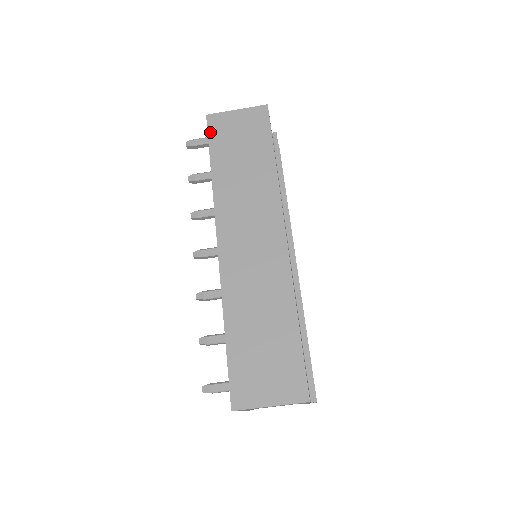
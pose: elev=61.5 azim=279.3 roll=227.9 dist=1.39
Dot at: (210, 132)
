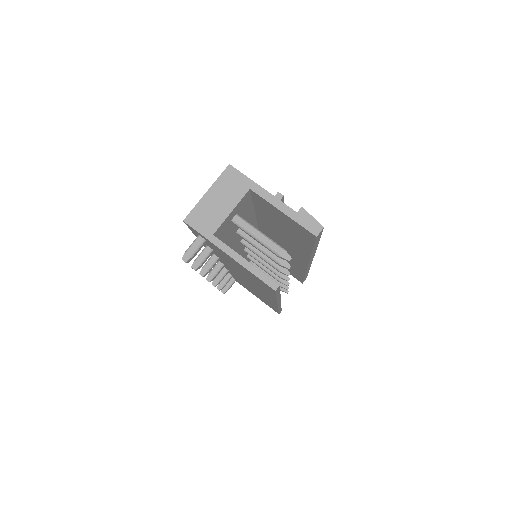
Dot at: occluded
